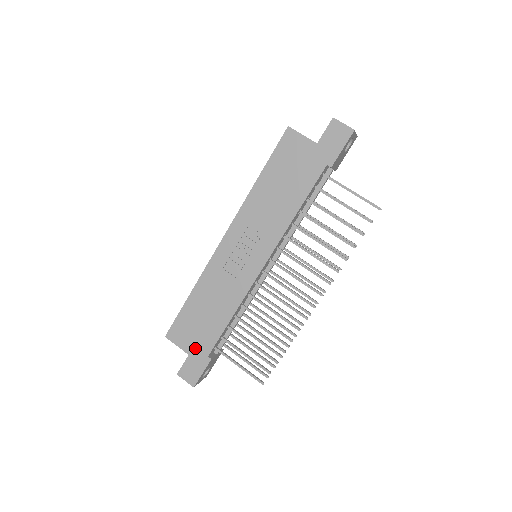
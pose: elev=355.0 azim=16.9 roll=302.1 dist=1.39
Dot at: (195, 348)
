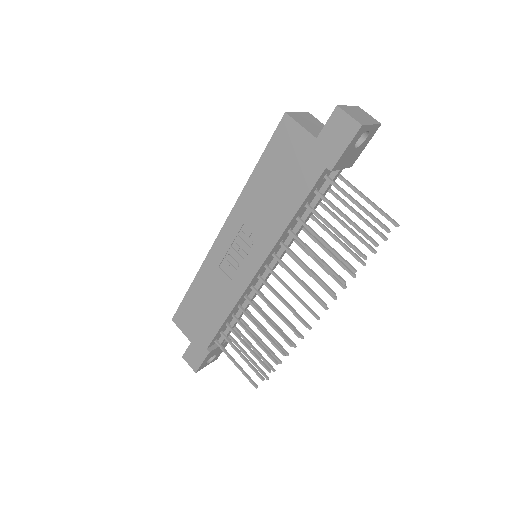
Dot at: (196, 338)
